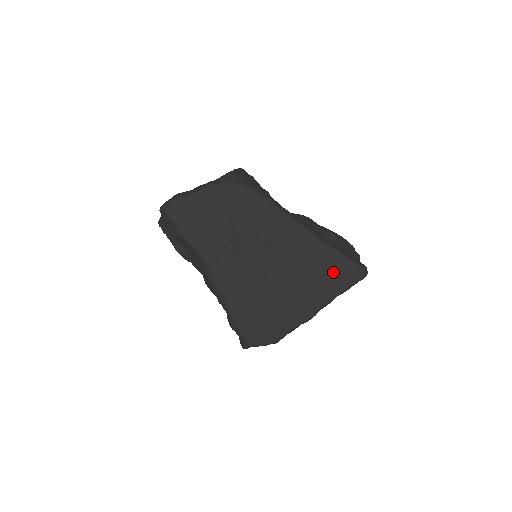
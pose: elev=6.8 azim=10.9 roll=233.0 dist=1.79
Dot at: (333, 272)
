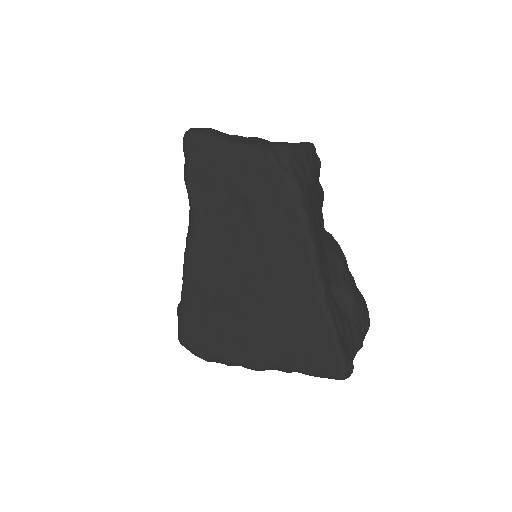
Dot at: (312, 347)
